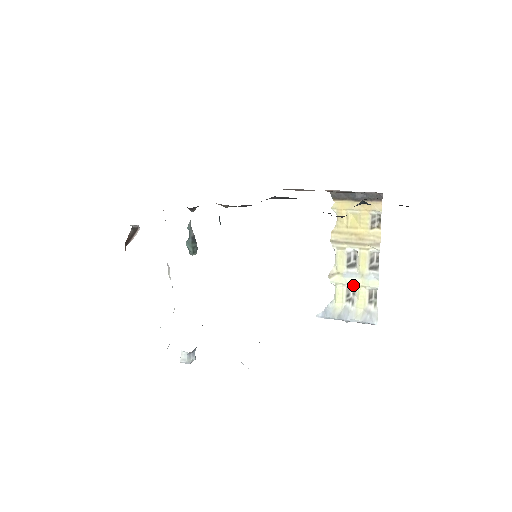
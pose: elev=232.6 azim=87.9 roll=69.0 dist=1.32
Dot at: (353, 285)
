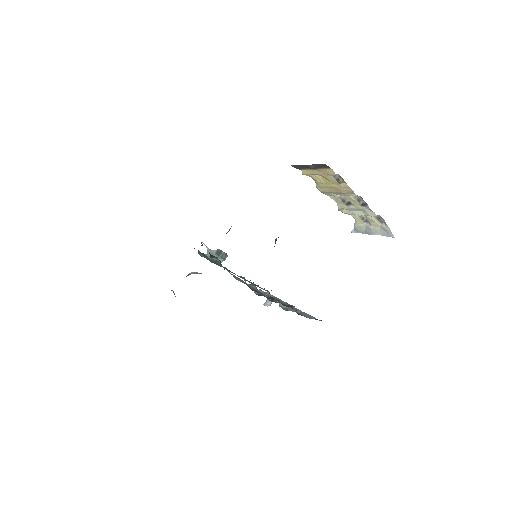
Dot at: (359, 215)
